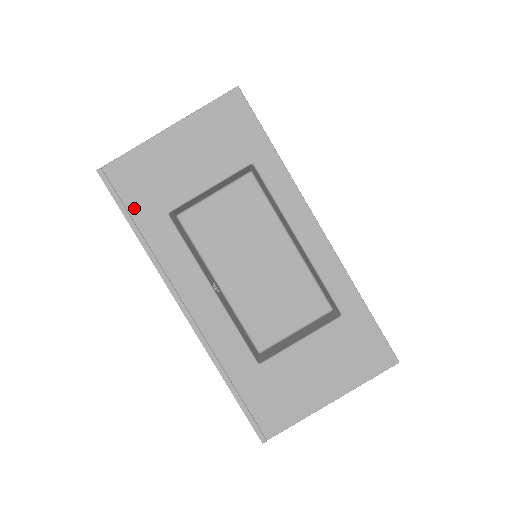
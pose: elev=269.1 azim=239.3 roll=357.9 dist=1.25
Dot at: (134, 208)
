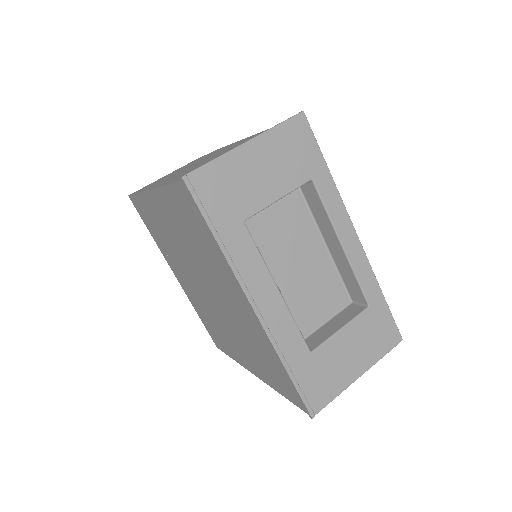
Dot at: (215, 215)
